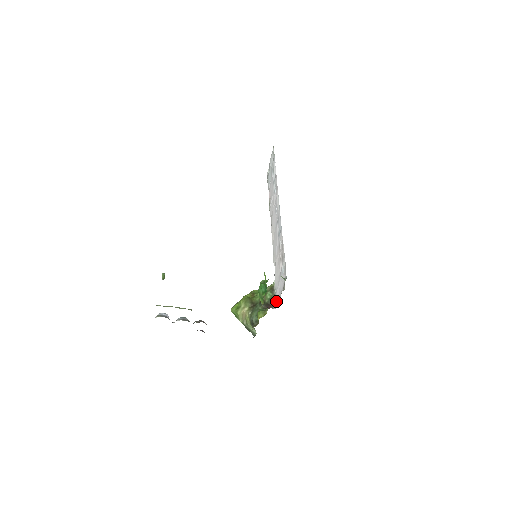
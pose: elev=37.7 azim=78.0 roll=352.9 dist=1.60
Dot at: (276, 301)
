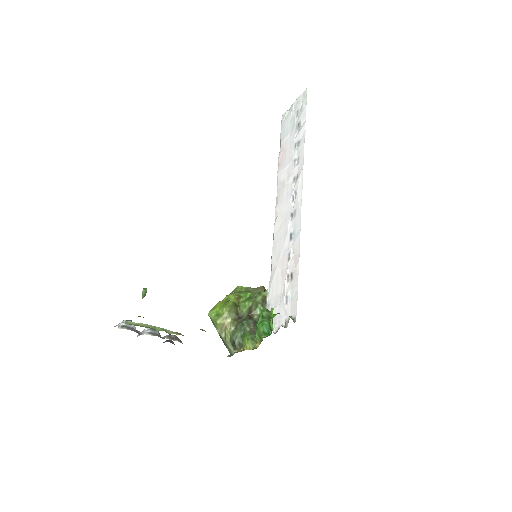
Dot at: occluded
